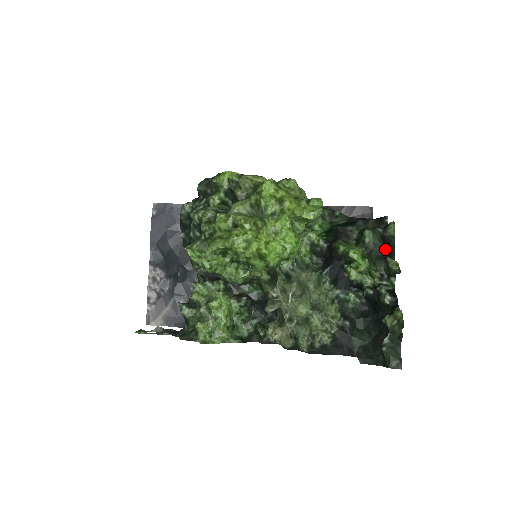
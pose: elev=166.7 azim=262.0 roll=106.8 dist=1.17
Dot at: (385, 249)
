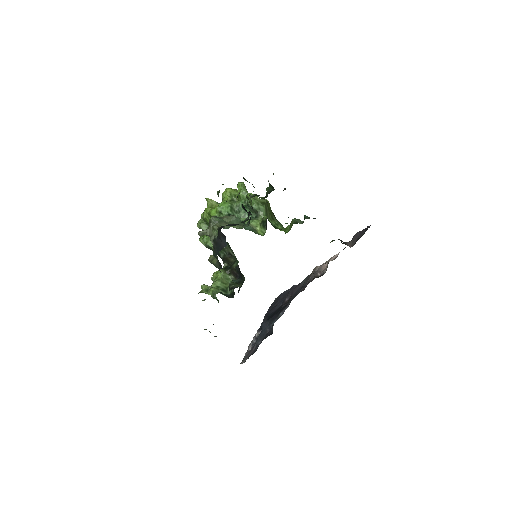
Dot at: occluded
